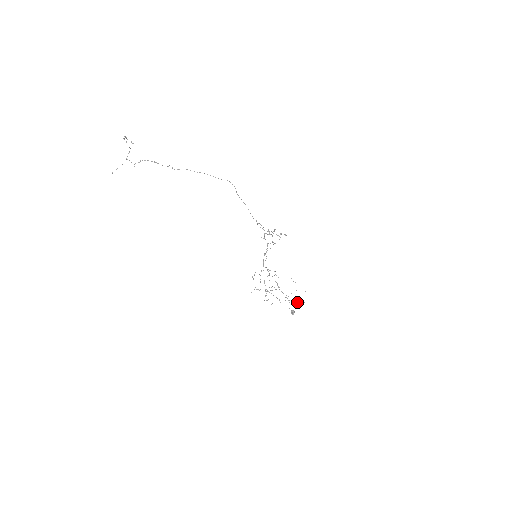
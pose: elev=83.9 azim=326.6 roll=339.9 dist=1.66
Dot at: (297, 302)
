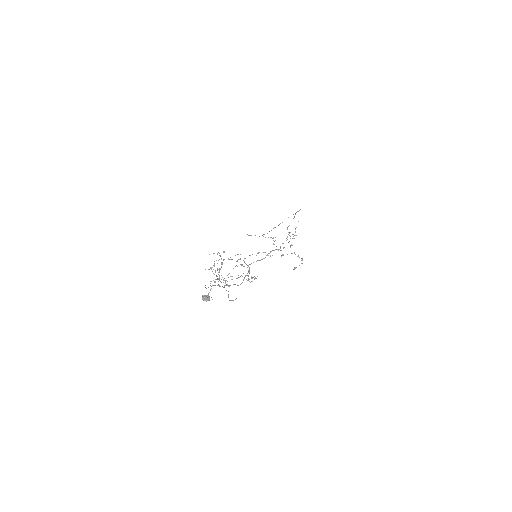
Dot at: occluded
